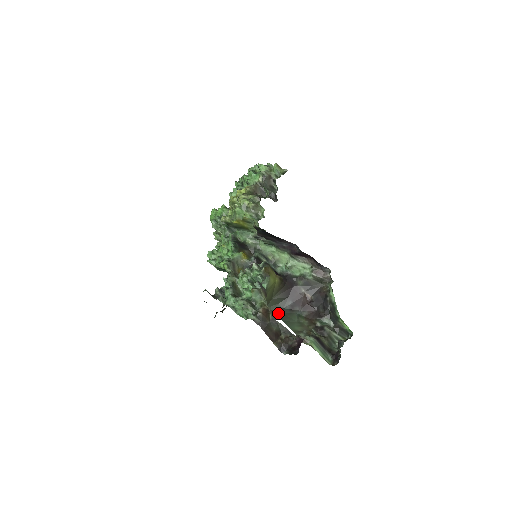
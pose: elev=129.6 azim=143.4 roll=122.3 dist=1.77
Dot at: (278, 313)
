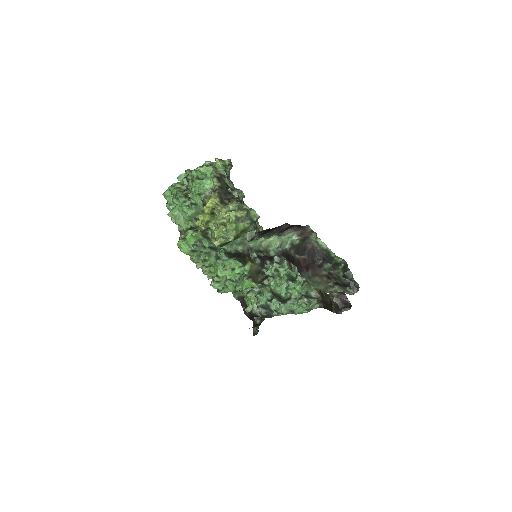
Dot at: occluded
